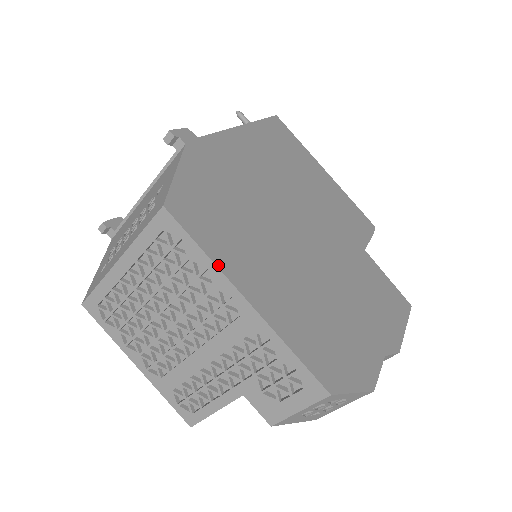
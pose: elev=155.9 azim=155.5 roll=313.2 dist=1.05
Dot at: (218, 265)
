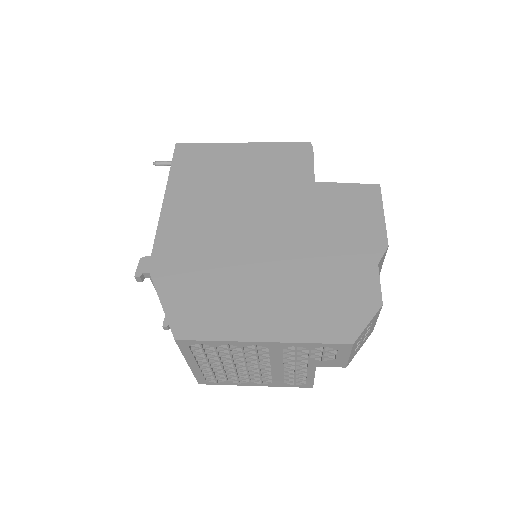
Dot at: (230, 339)
